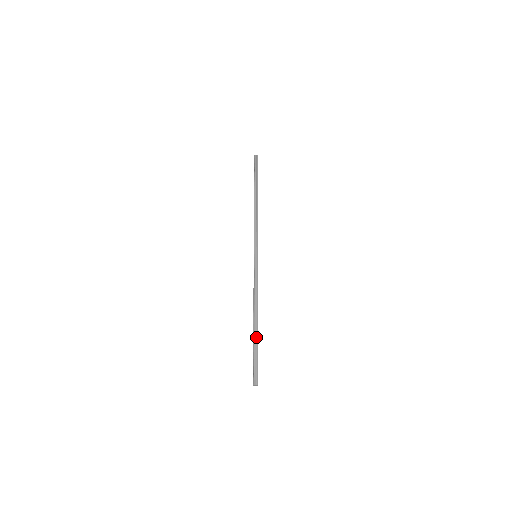
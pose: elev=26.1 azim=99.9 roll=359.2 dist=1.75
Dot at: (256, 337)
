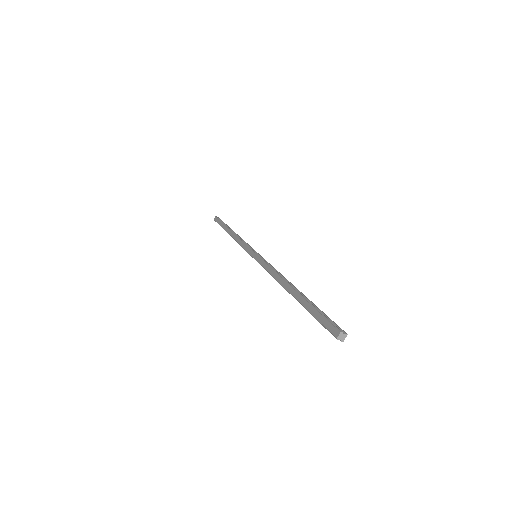
Dot at: occluded
